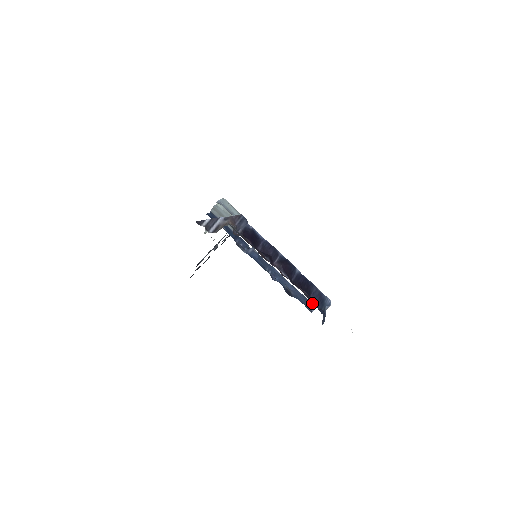
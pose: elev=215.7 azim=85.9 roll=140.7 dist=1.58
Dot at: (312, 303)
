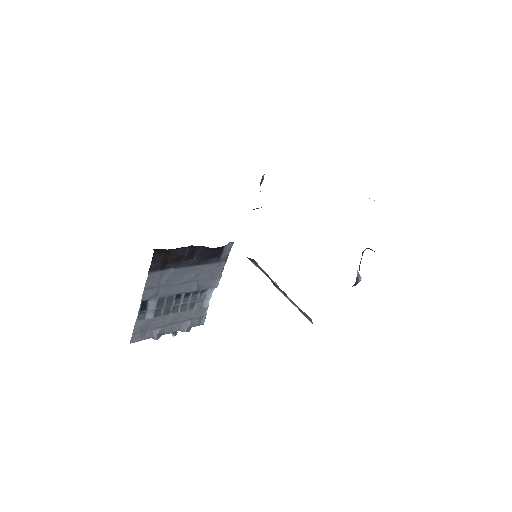
Dot at: occluded
